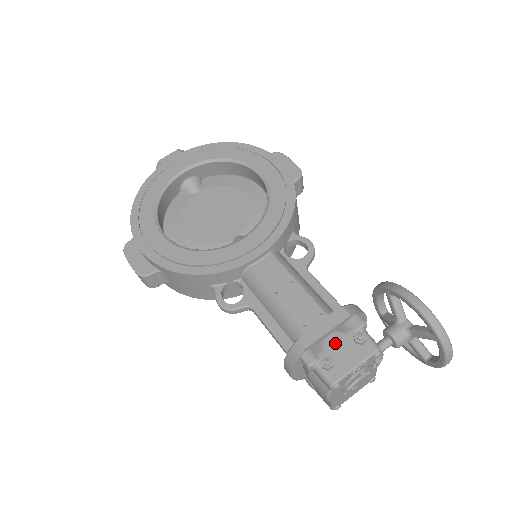
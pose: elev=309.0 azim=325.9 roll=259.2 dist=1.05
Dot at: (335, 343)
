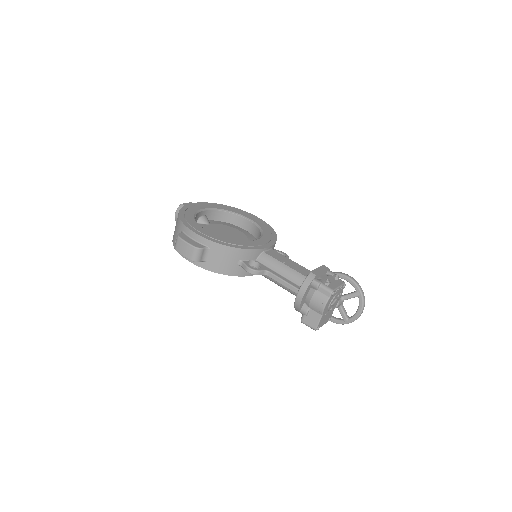
Dot at: (326, 278)
